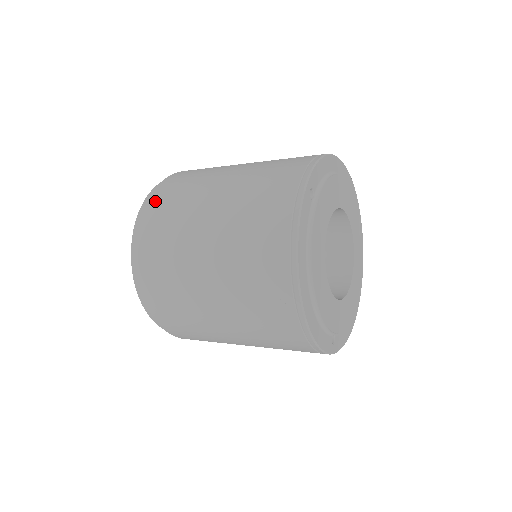
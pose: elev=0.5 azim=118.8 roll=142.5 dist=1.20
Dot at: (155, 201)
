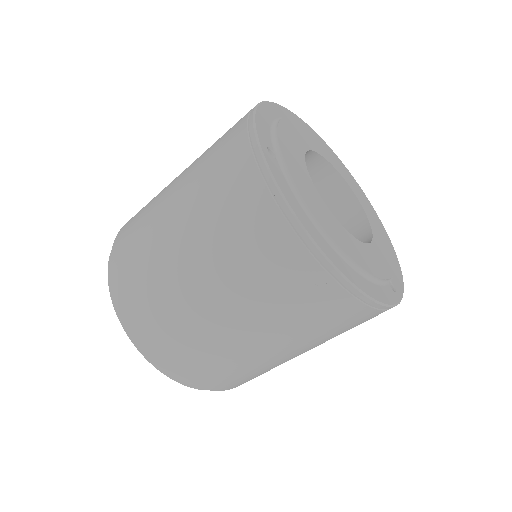
Dot at: (118, 271)
